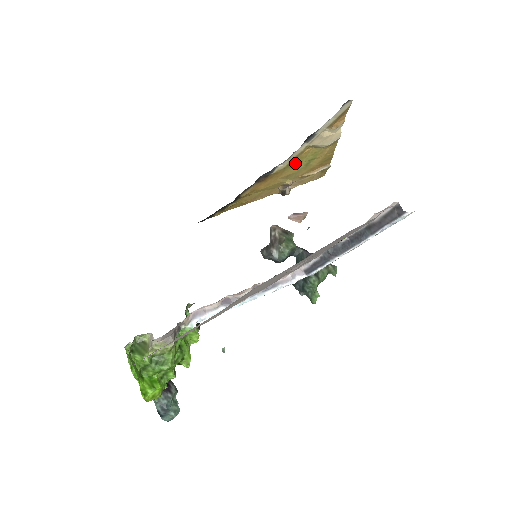
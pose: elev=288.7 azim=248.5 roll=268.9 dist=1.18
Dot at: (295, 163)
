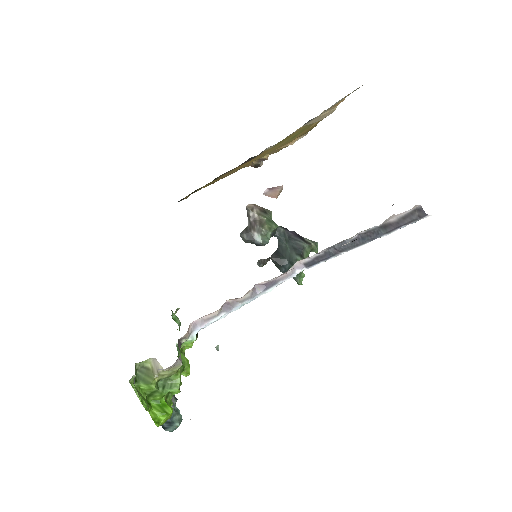
Dot at: (281, 141)
